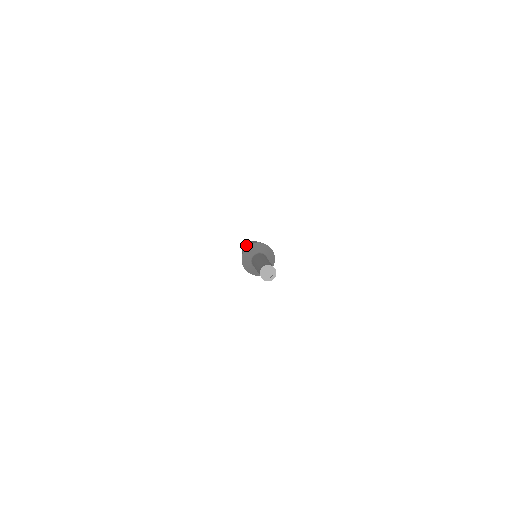
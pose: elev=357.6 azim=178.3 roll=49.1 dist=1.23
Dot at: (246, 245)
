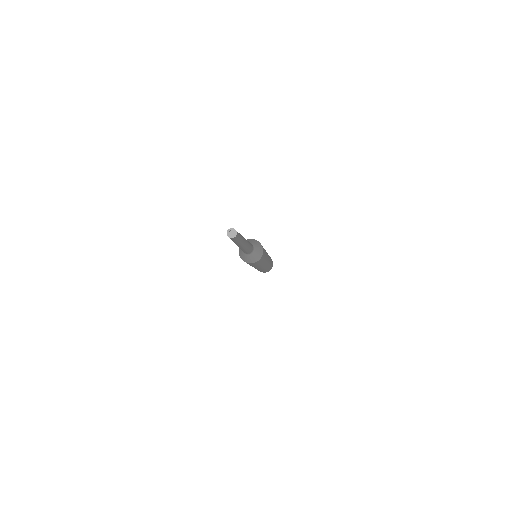
Dot at: occluded
